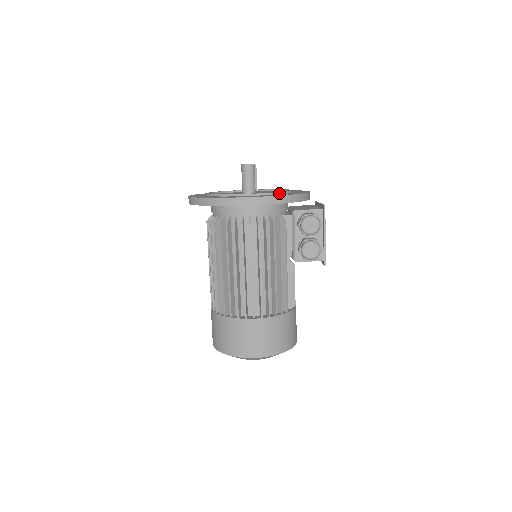
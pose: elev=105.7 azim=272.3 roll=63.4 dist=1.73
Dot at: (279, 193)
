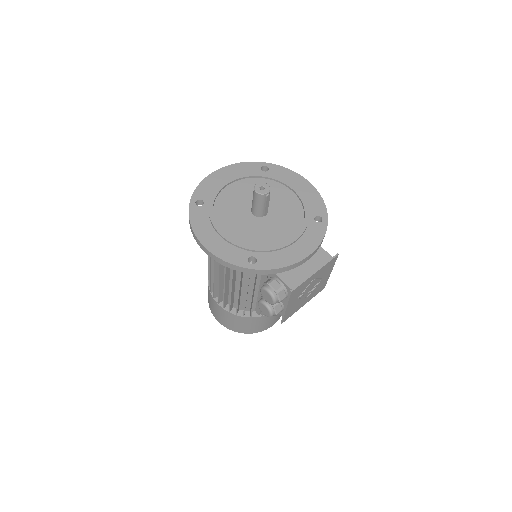
Dot at: (252, 250)
